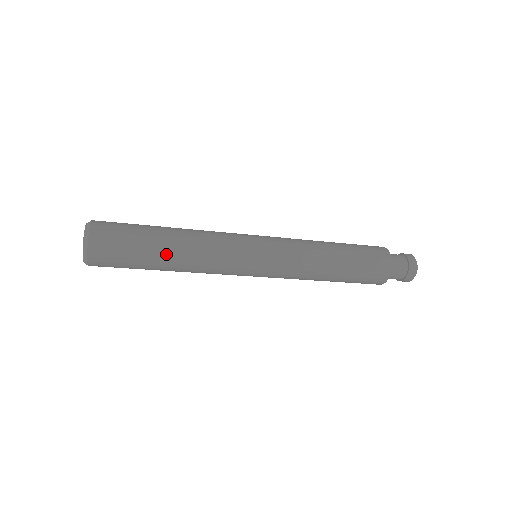
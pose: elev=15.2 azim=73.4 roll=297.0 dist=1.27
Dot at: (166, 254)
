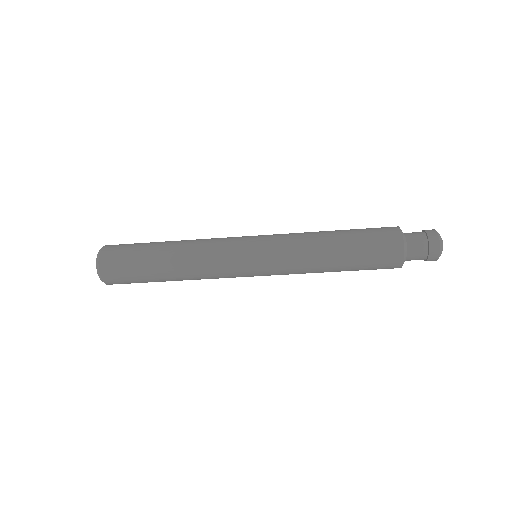
Dot at: (165, 245)
